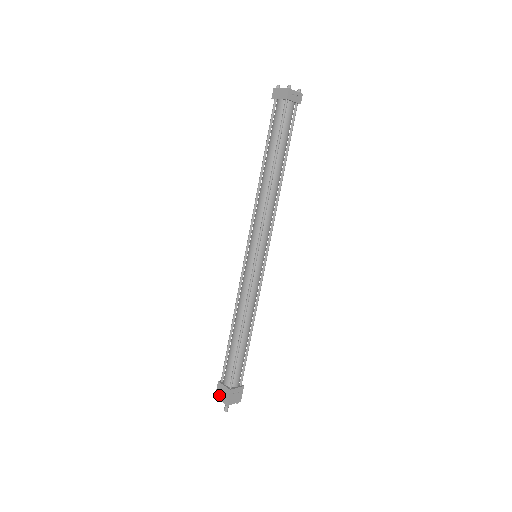
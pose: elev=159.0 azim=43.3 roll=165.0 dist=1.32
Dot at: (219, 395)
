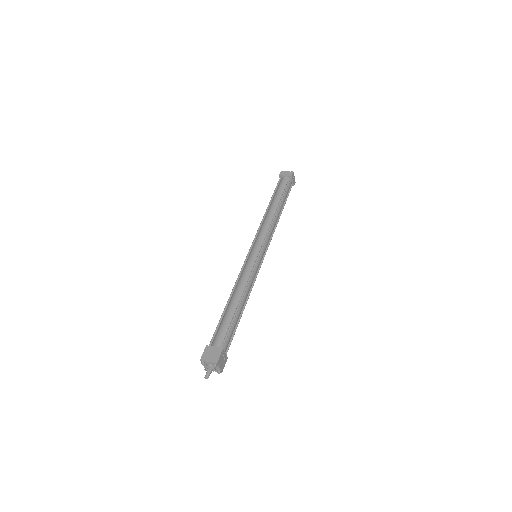
Dot at: (206, 357)
